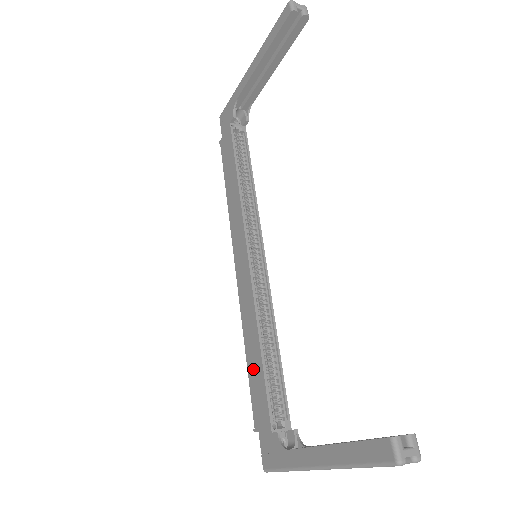
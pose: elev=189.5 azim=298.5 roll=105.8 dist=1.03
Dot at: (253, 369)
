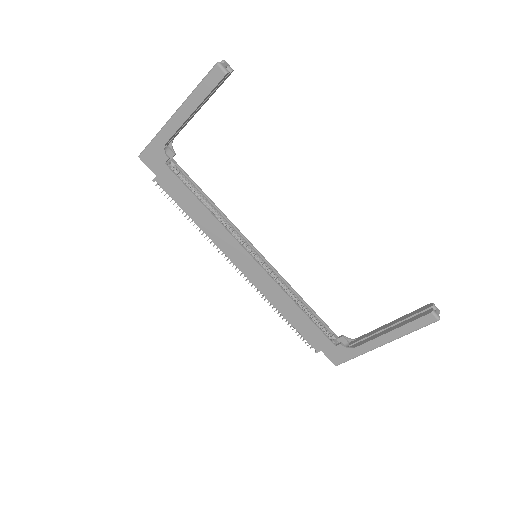
Dot at: (299, 323)
